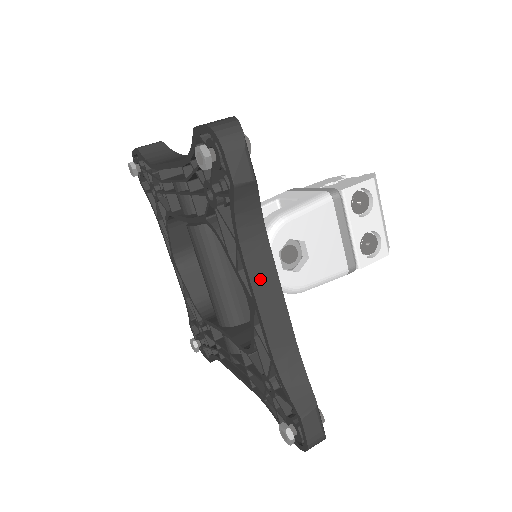
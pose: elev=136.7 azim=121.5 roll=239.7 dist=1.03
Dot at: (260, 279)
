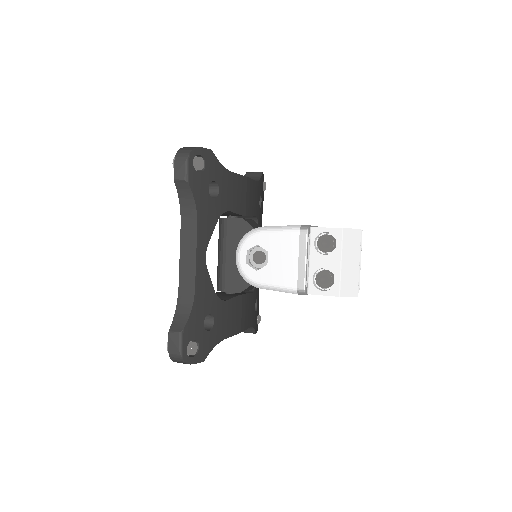
Dot at: (186, 242)
